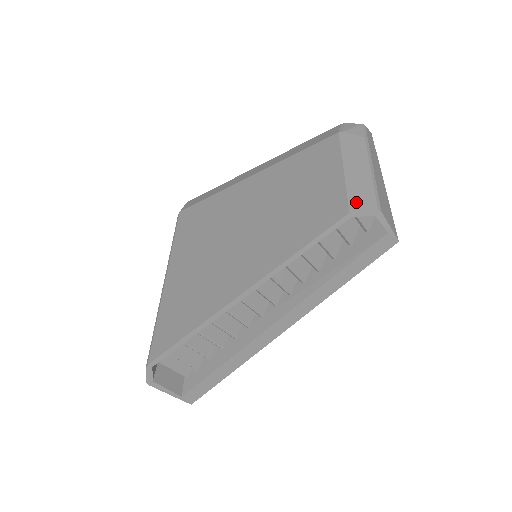
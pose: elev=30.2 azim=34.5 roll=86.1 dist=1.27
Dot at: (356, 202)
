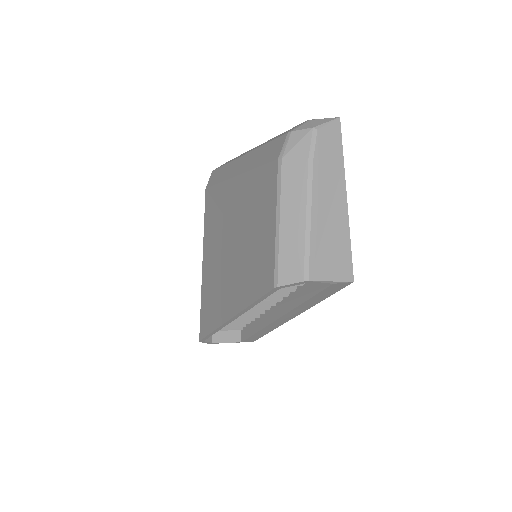
Dot at: (281, 274)
